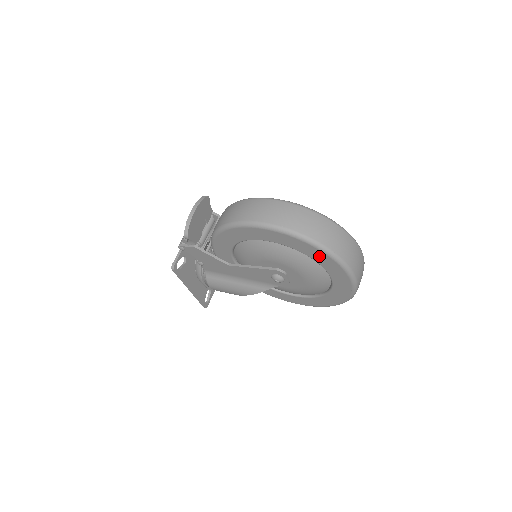
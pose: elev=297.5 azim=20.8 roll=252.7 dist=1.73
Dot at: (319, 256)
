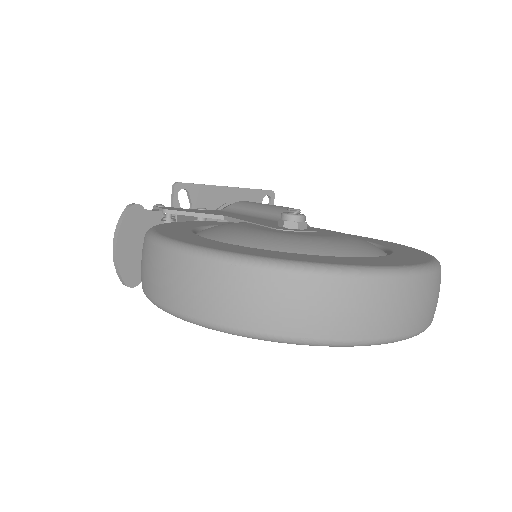
Dot at: occluded
